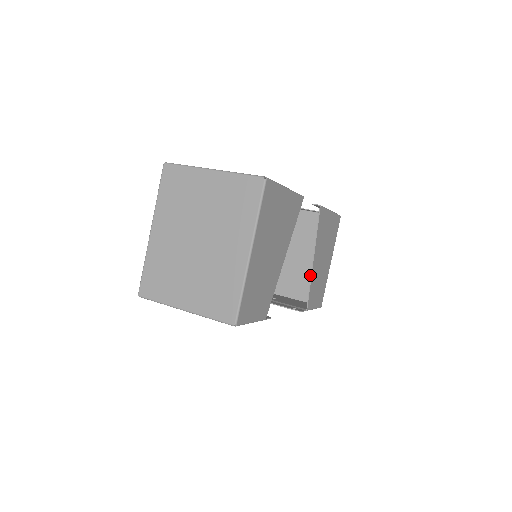
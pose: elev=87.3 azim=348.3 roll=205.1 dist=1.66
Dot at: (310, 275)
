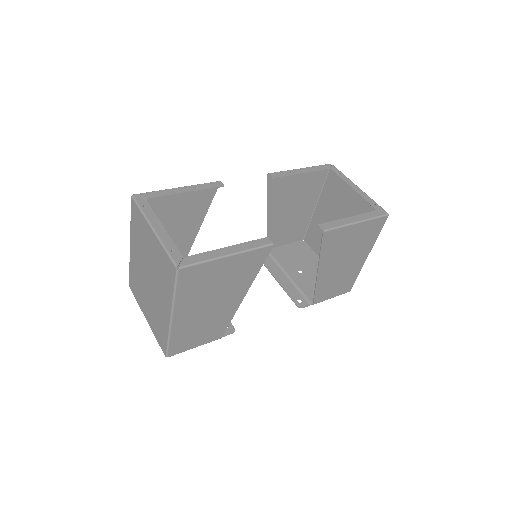
Dot at: occluded
